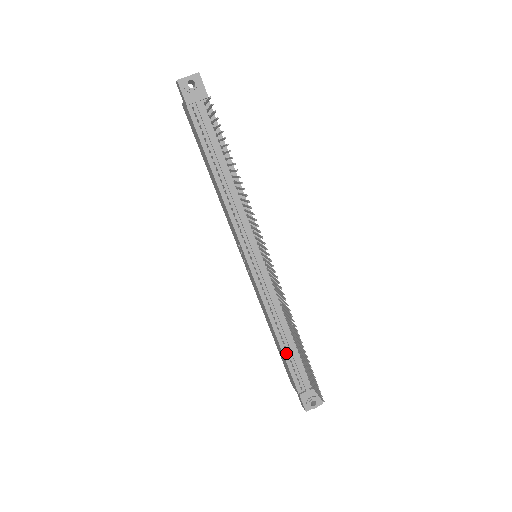
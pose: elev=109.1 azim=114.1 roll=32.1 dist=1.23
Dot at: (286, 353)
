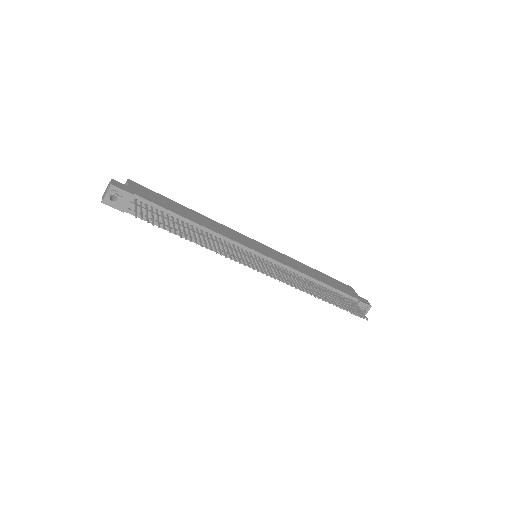
Dot at: occluded
